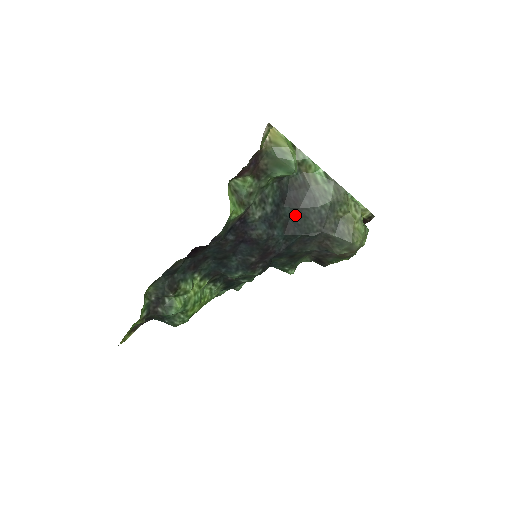
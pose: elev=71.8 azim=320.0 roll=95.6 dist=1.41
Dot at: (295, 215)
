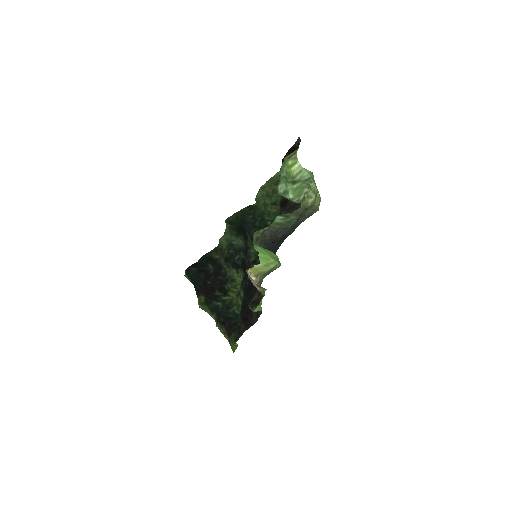
Dot at: (277, 243)
